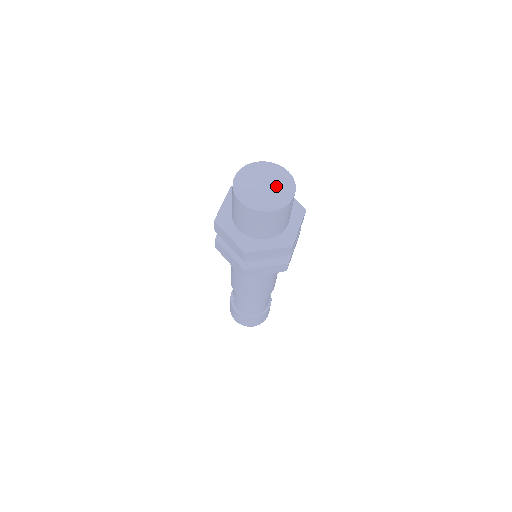
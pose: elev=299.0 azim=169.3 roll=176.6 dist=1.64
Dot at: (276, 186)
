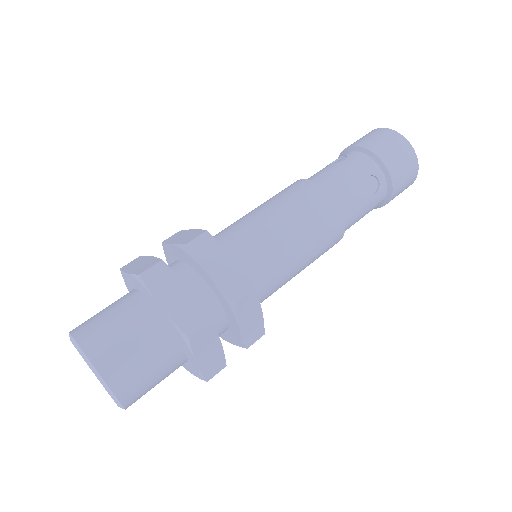
Dot at: occluded
